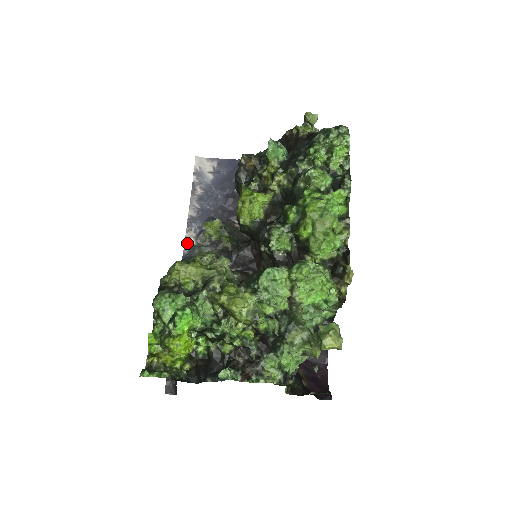
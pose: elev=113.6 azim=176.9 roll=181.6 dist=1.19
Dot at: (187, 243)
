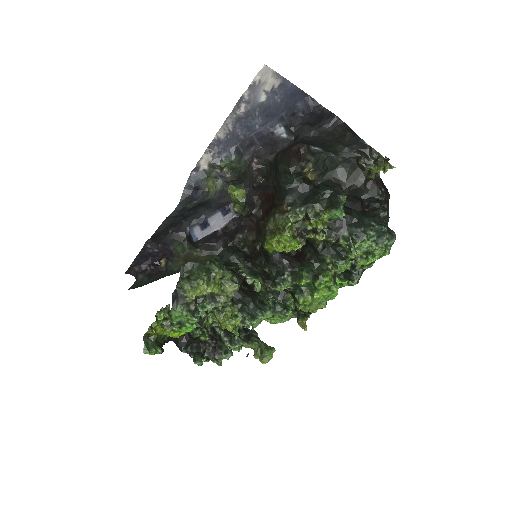
Dot at: (200, 165)
